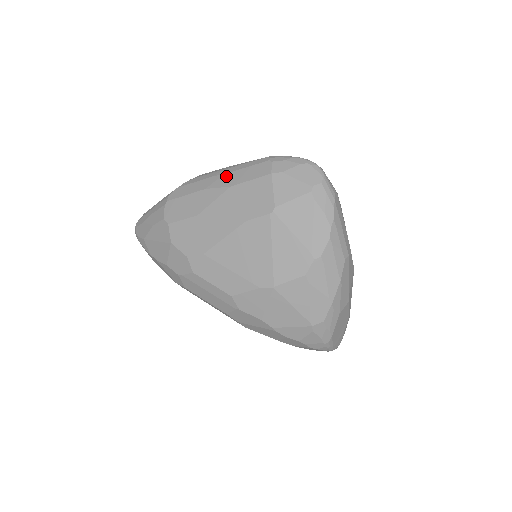
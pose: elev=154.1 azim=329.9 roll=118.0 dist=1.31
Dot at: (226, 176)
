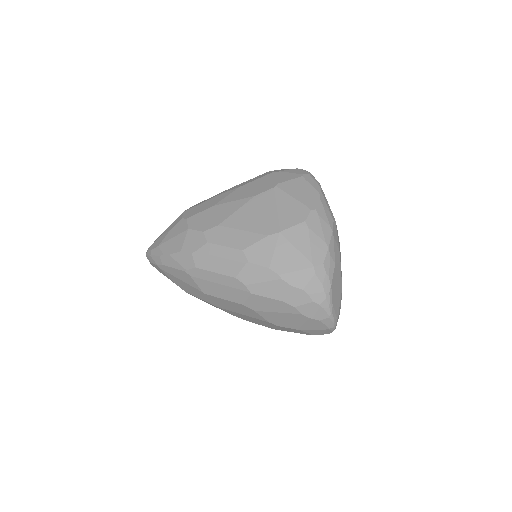
Dot at: (236, 186)
